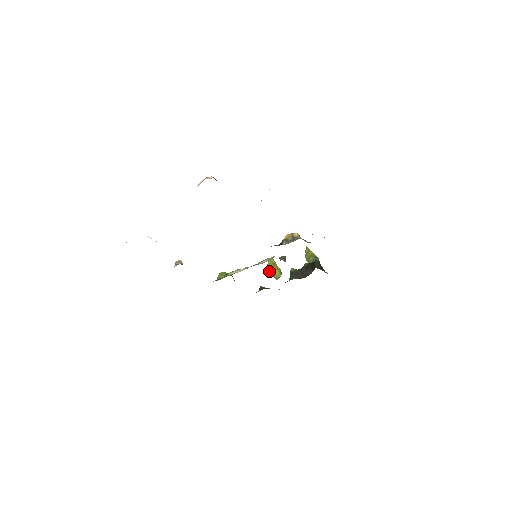
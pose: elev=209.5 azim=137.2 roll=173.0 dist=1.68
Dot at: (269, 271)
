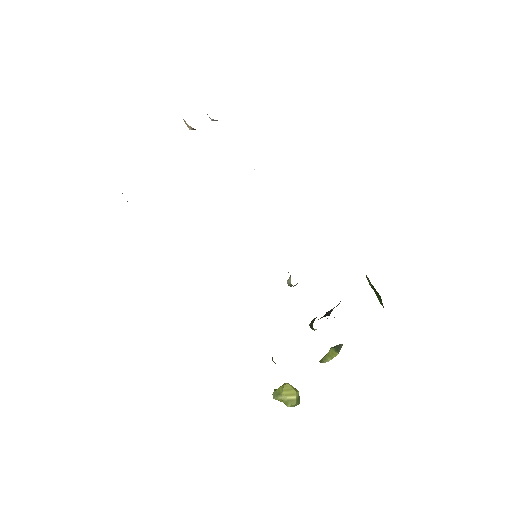
Dot at: (278, 397)
